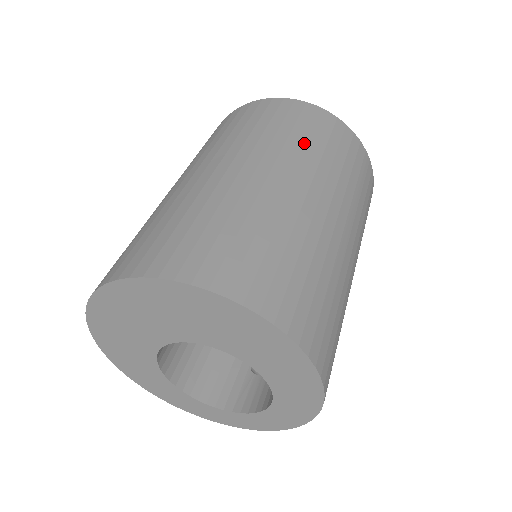
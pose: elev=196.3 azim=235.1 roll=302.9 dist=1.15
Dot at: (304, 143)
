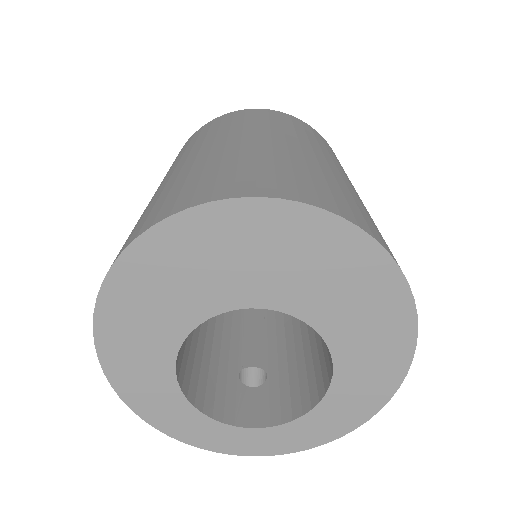
Dot at: occluded
